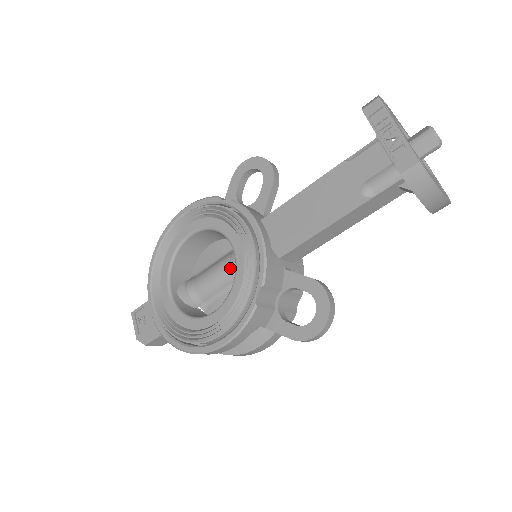
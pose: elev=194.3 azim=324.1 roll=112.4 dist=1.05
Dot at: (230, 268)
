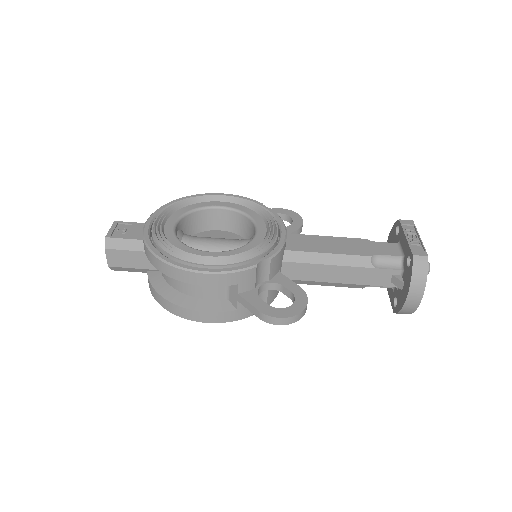
Dot at: (236, 245)
